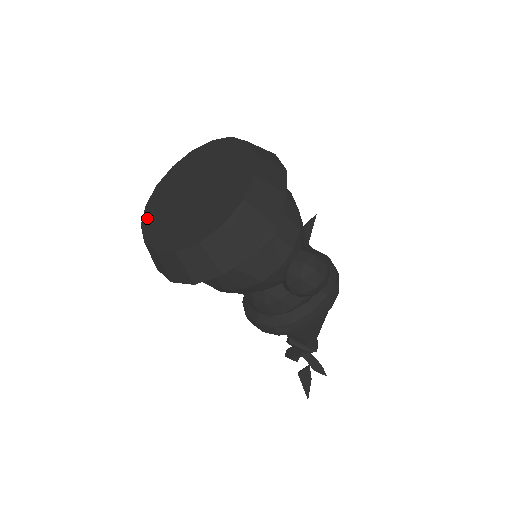
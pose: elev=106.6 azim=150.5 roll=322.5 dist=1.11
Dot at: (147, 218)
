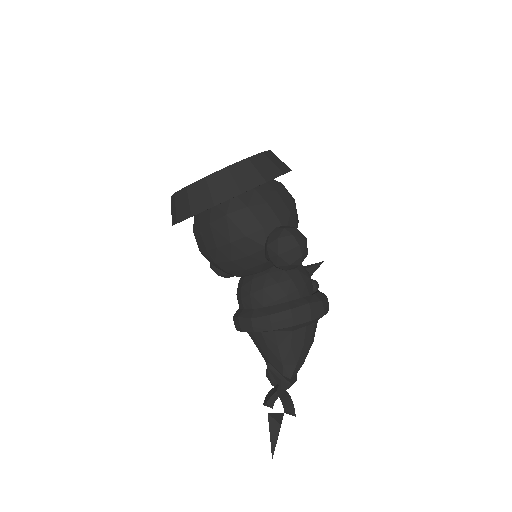
Dot at: occluded
